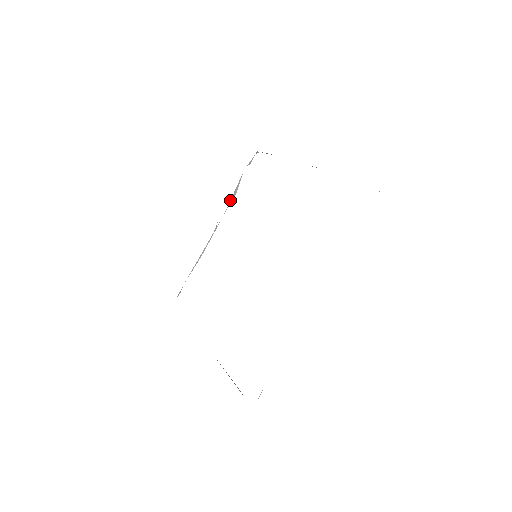
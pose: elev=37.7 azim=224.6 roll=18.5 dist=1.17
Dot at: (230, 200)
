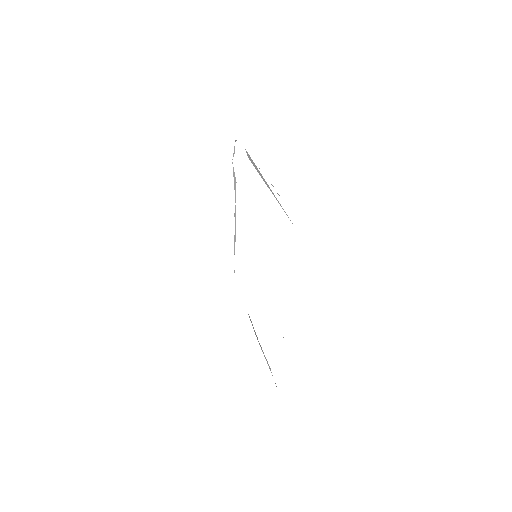
Dot at: occluded
